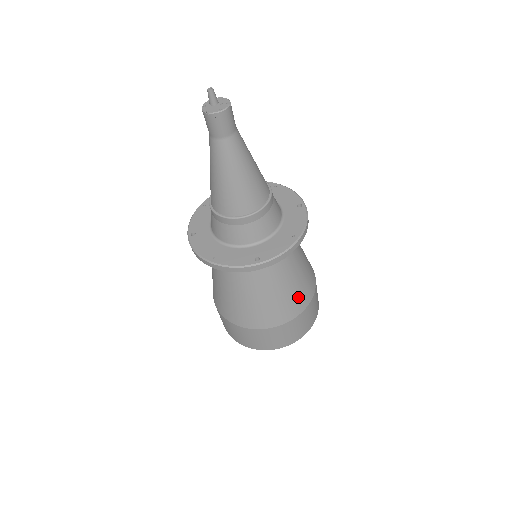
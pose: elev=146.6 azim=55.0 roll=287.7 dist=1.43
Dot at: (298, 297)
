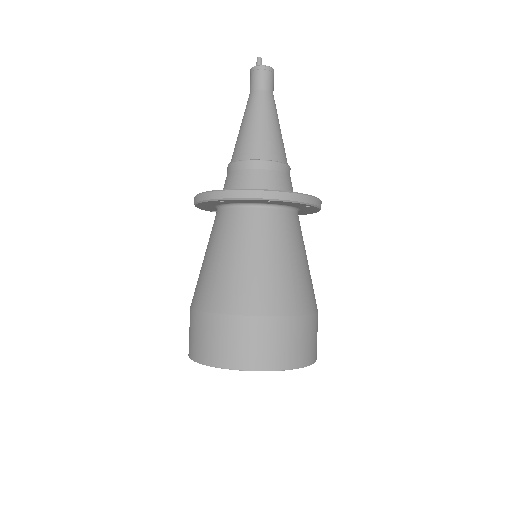
Dot at: occluded
